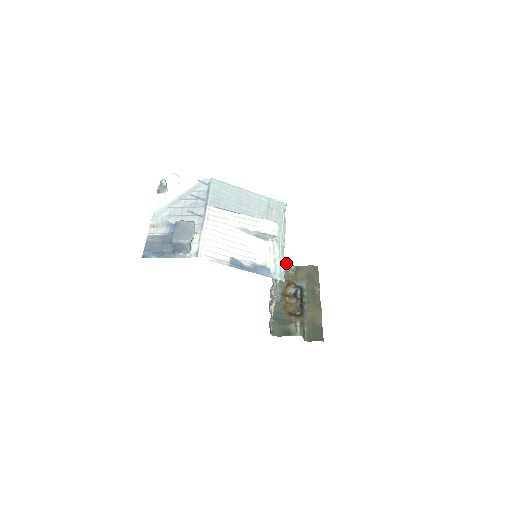
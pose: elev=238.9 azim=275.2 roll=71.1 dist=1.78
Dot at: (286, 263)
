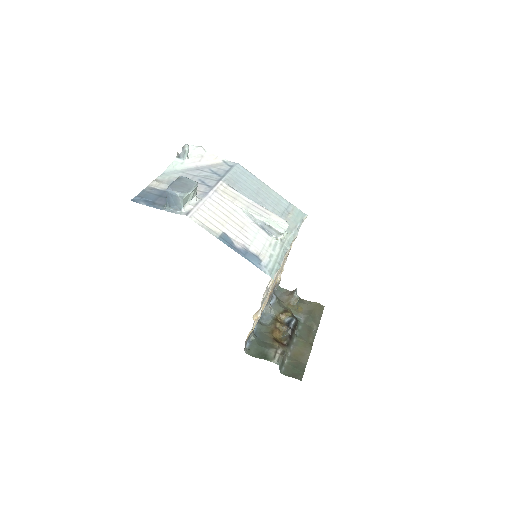
Dot at: (291, 291)
